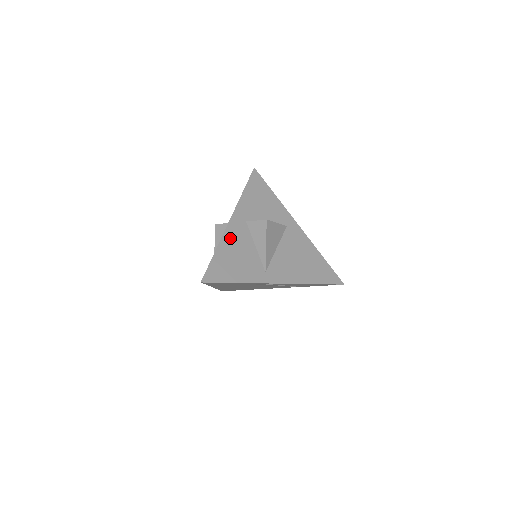
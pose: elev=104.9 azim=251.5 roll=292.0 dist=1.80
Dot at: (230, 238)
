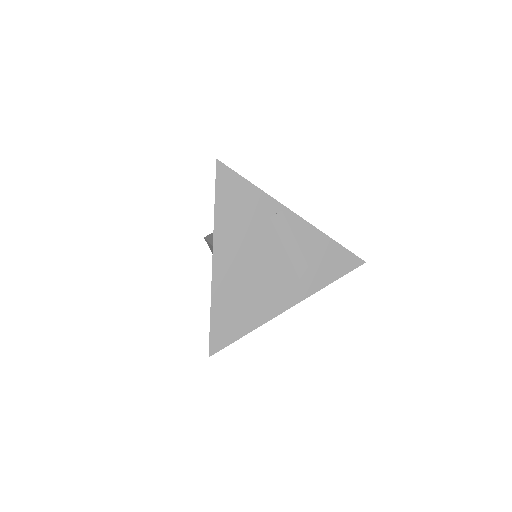
Dot at: occluded
